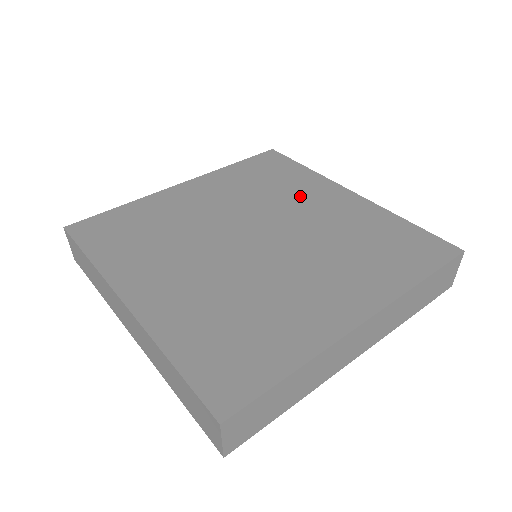
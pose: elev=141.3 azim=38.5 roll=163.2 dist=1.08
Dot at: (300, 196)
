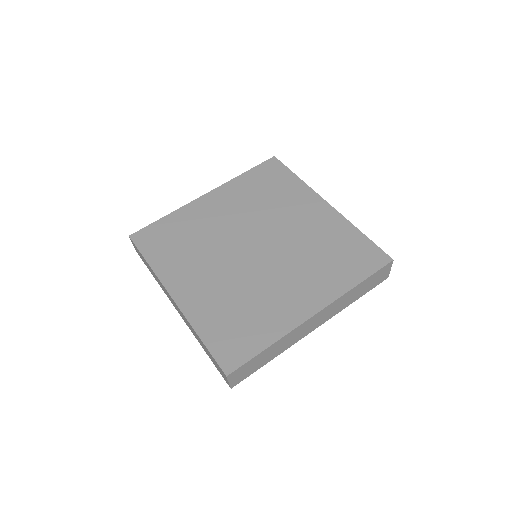
Dot at: (289, 207)
